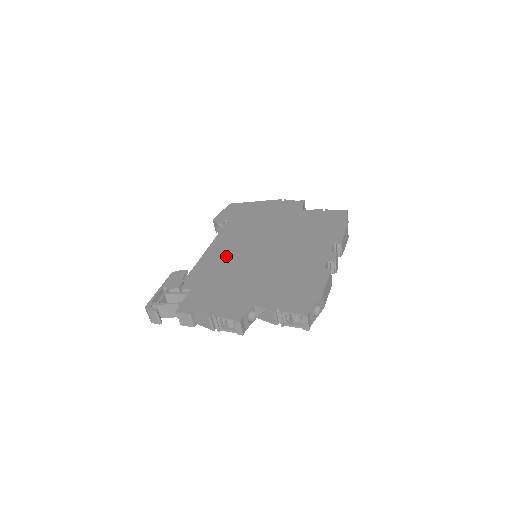
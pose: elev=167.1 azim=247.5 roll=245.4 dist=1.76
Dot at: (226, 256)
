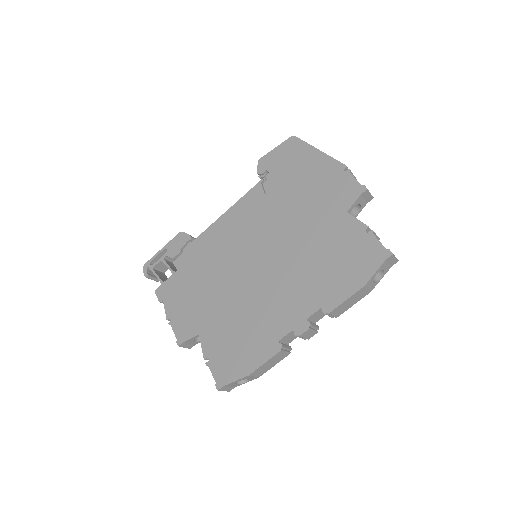
Dot at: (226, 242)
